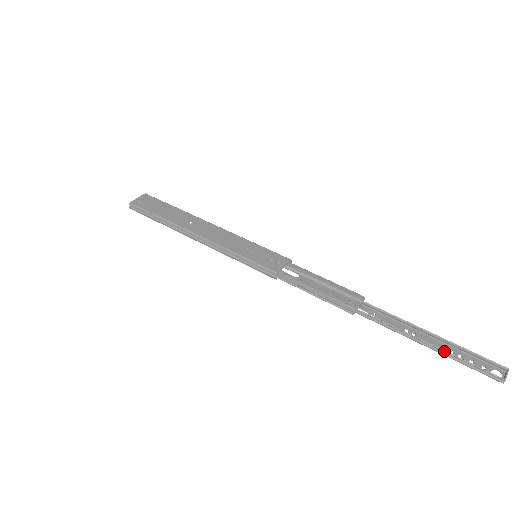
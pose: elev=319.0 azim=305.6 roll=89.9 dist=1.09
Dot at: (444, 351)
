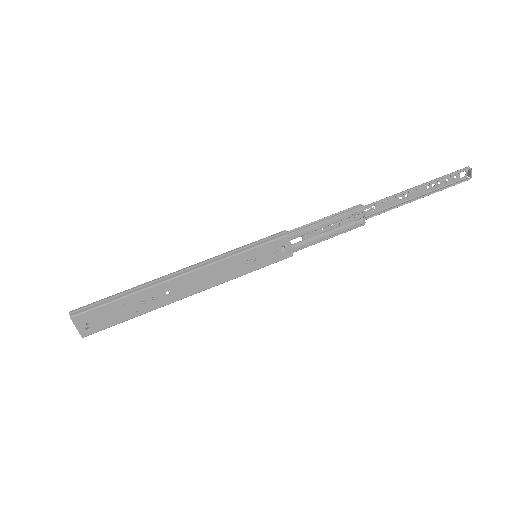
Dot at: occluded
